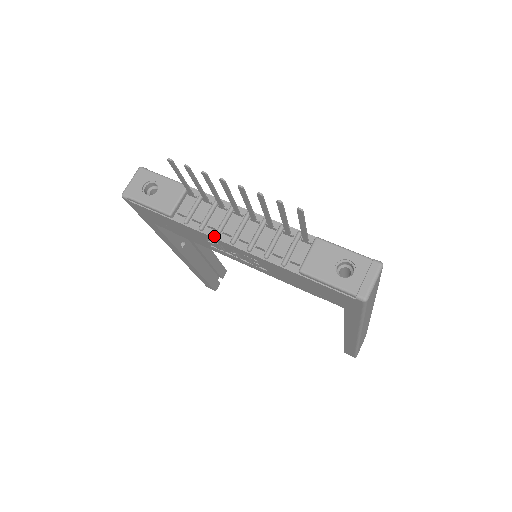
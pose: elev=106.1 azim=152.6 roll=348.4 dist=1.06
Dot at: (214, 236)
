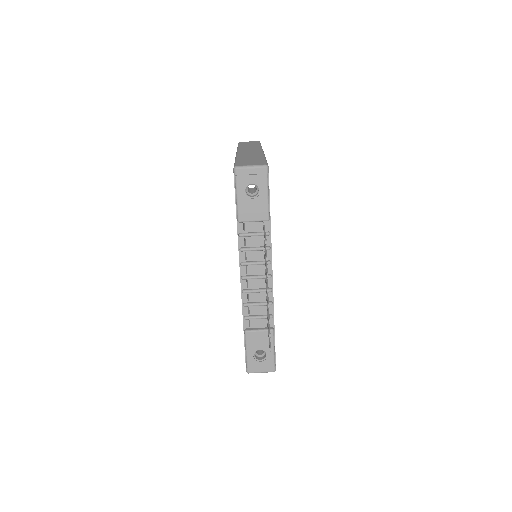
Dot at: (241, 262)
